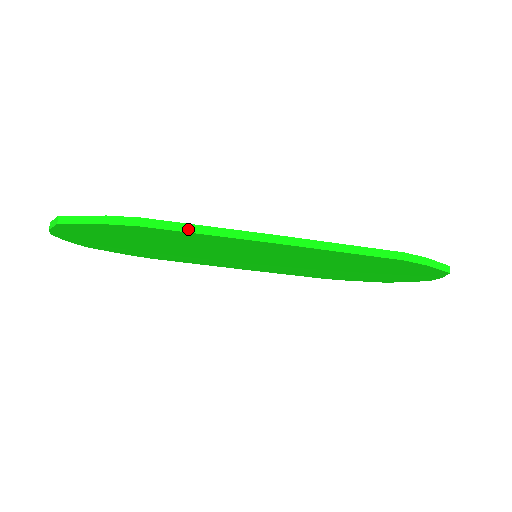
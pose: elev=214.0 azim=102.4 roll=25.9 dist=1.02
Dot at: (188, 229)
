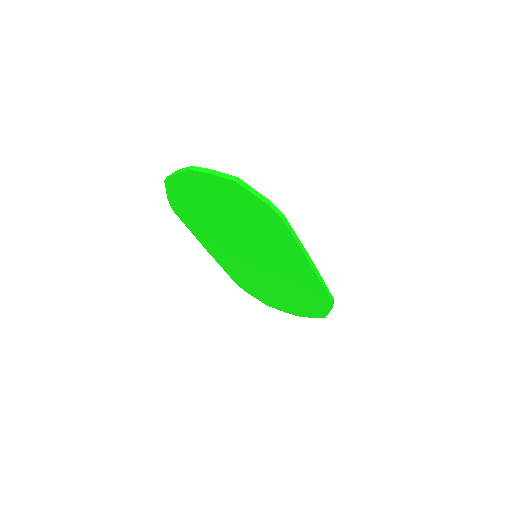
Dot at: (293, 233)
